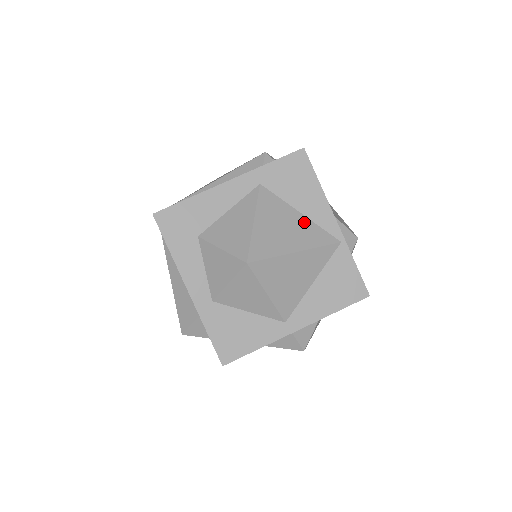
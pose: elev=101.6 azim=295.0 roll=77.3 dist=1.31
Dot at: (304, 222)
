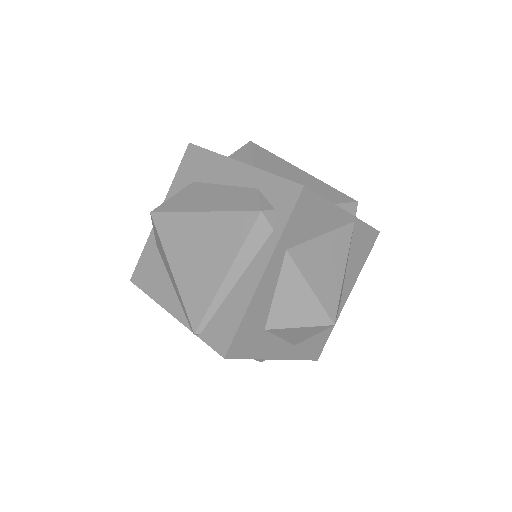
Dot at: (330, 240)
